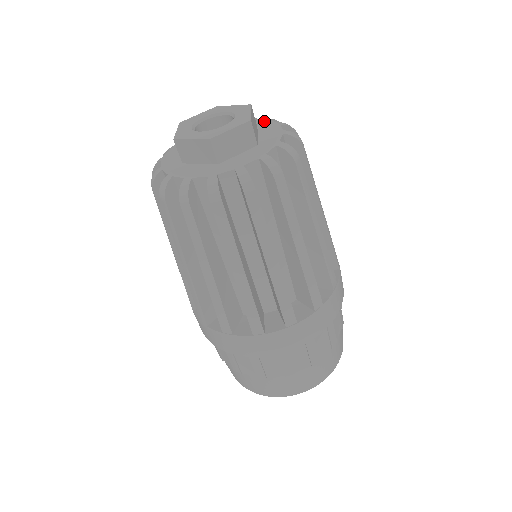
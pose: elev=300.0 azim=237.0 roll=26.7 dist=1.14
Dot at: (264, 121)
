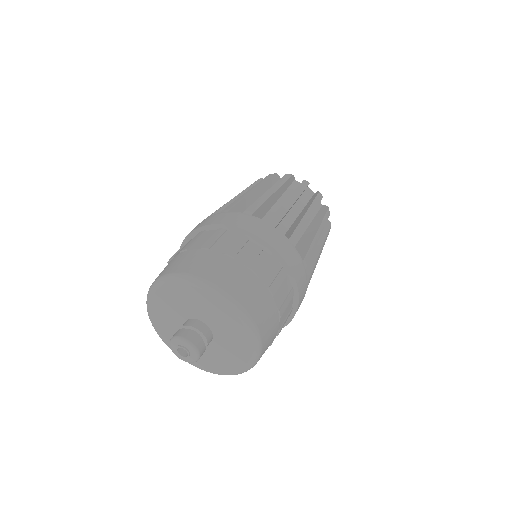
Dot at: occluded
